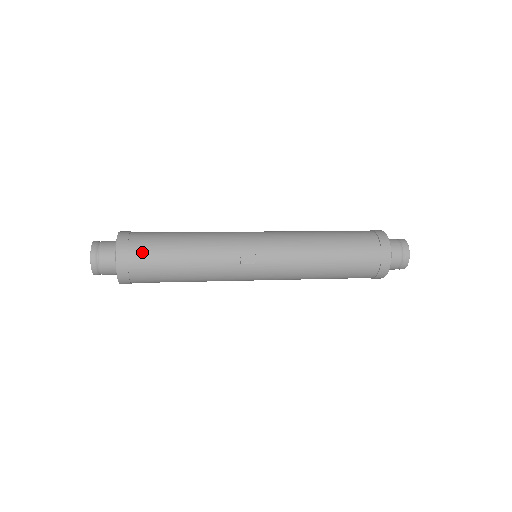
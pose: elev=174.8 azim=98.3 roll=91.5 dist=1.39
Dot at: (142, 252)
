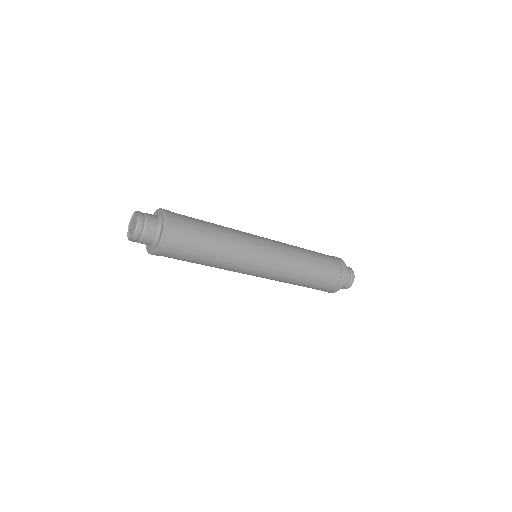
Dot at: (183, 217)
